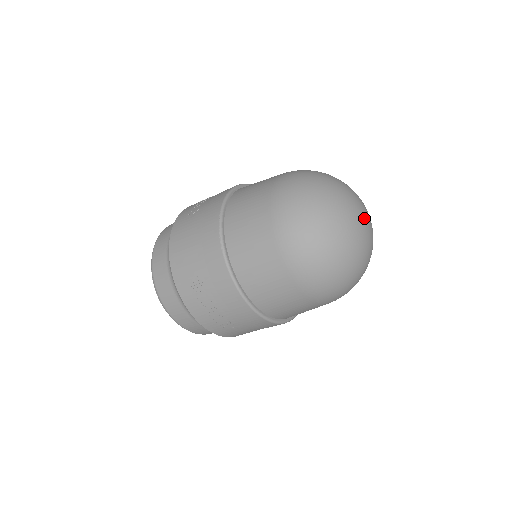
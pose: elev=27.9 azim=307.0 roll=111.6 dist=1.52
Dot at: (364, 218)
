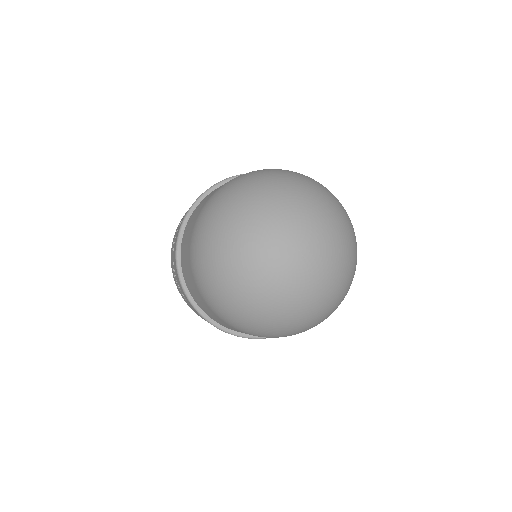
Dot at: (298, 258)
